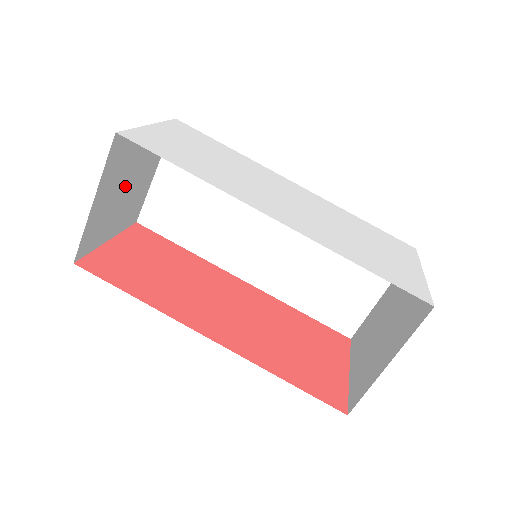
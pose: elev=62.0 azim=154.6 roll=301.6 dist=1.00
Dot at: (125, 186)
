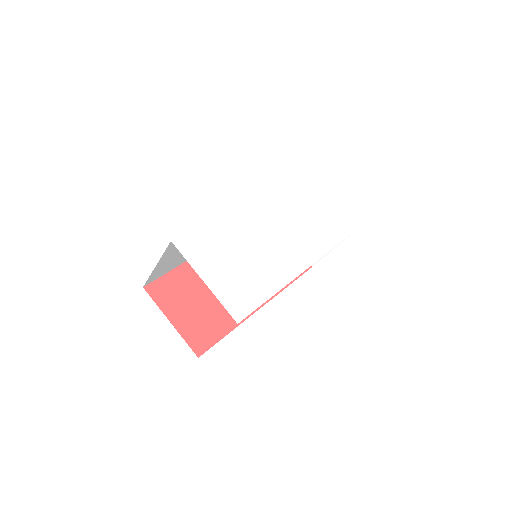
Dot at: occluded
